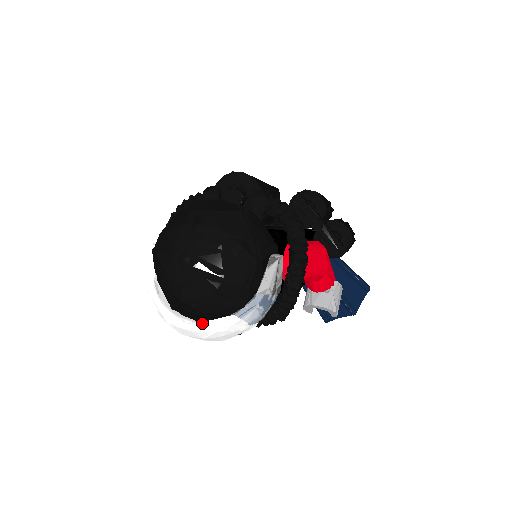
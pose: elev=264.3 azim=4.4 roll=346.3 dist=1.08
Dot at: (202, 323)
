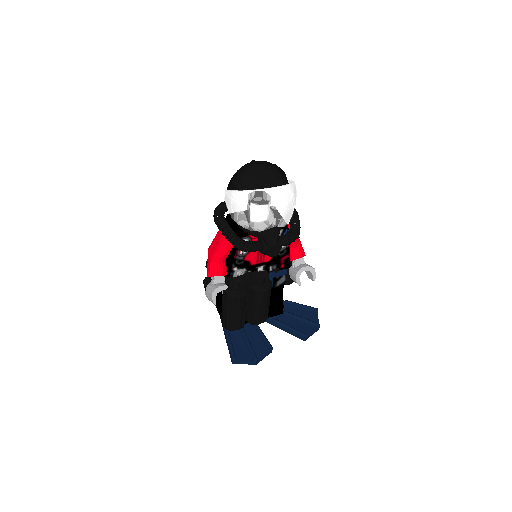
Dot at: (276, 187)
